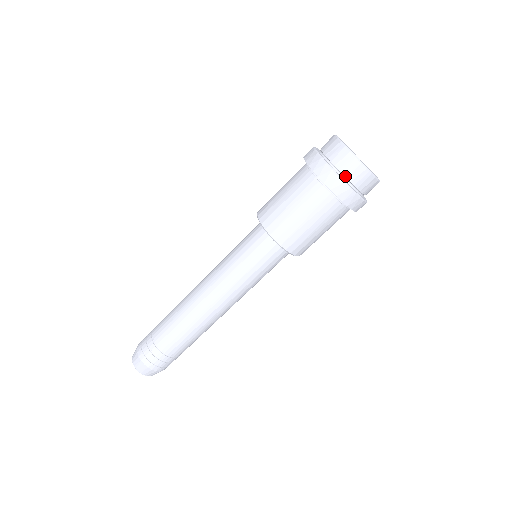
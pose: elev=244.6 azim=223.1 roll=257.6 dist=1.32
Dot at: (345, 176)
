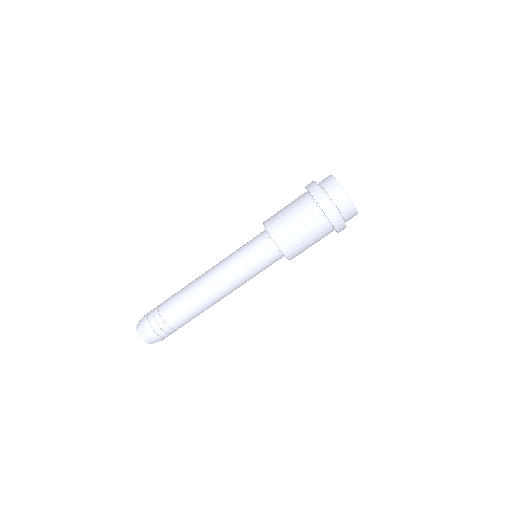
Dot at: (324, 189)
